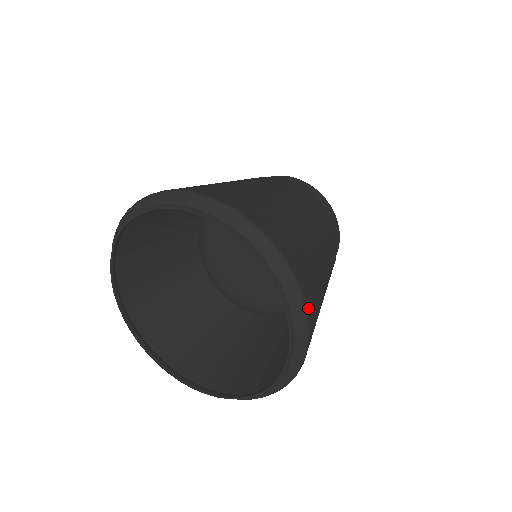
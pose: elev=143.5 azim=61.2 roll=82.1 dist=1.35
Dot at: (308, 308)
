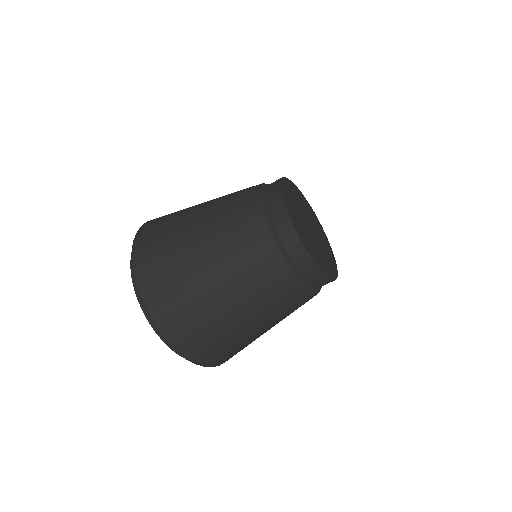
Dot at: (213, 365)
